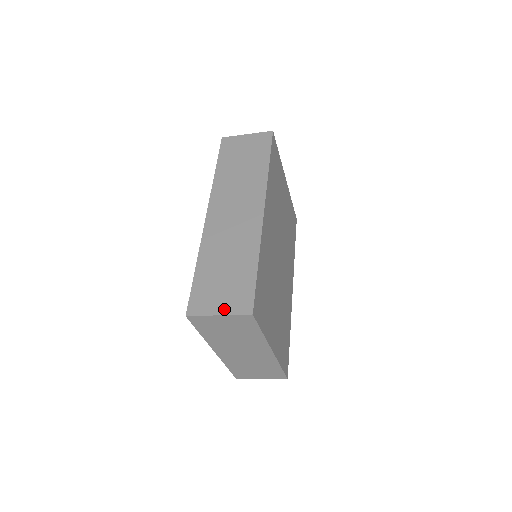
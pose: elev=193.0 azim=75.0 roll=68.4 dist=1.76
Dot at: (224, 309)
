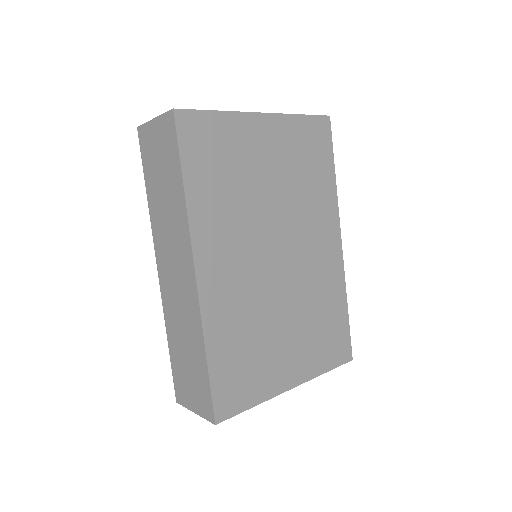
Dot at: (196, 408)
